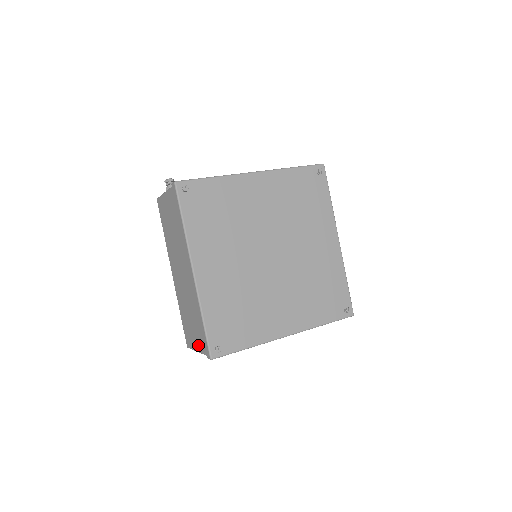
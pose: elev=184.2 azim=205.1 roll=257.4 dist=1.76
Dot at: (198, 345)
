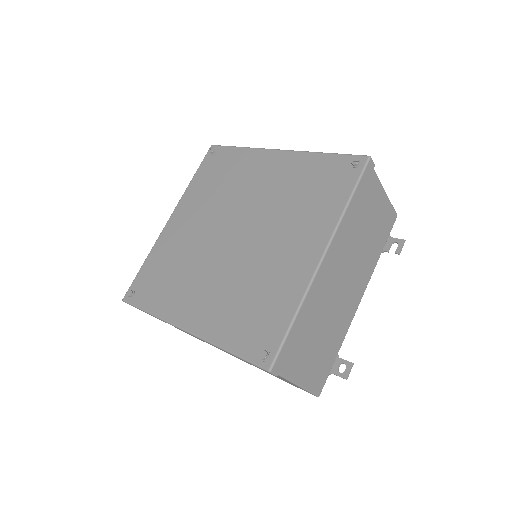
Dot at: occluded
